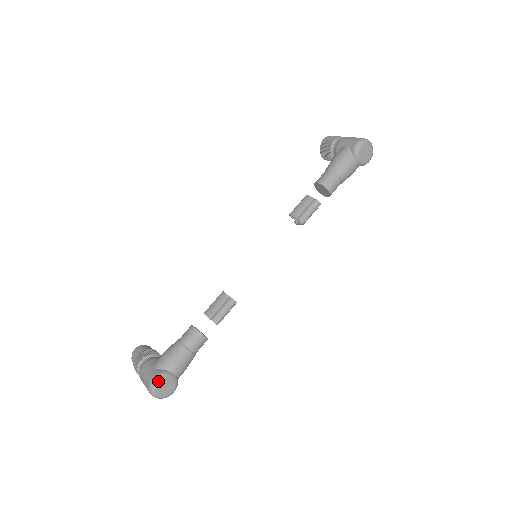
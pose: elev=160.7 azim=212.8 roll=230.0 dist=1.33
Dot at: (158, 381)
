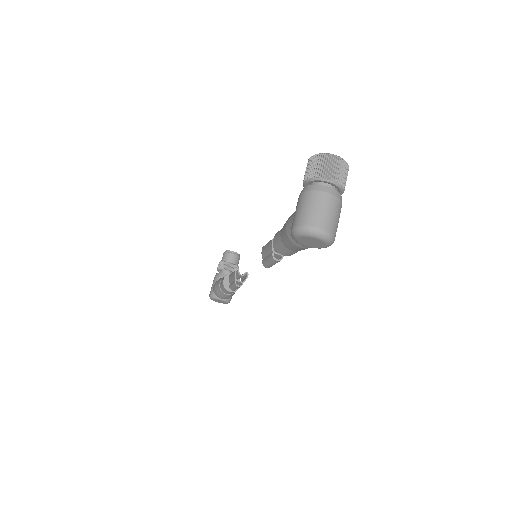
Dot at: (211, 299)
